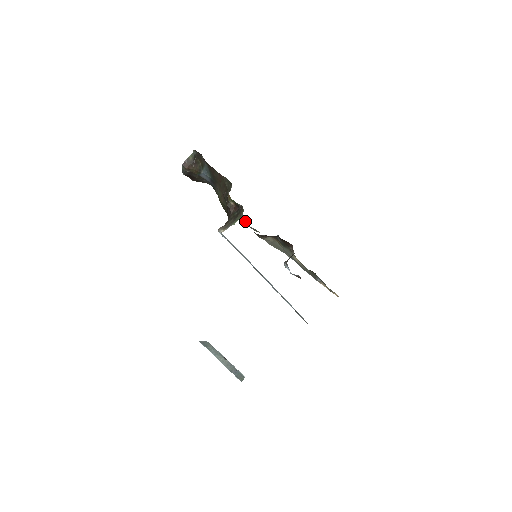
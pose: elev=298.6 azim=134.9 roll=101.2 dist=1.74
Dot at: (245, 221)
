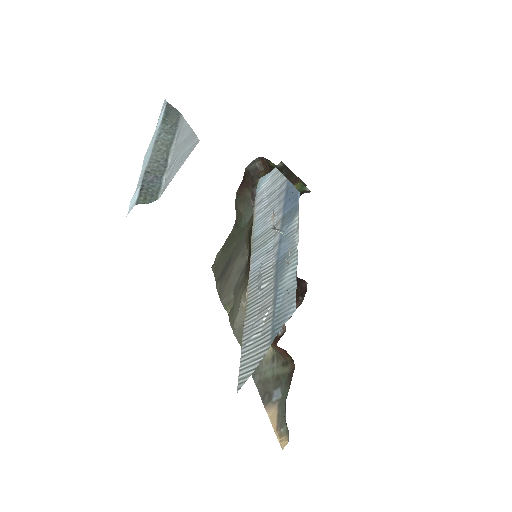
Dot at: (237, 275)
